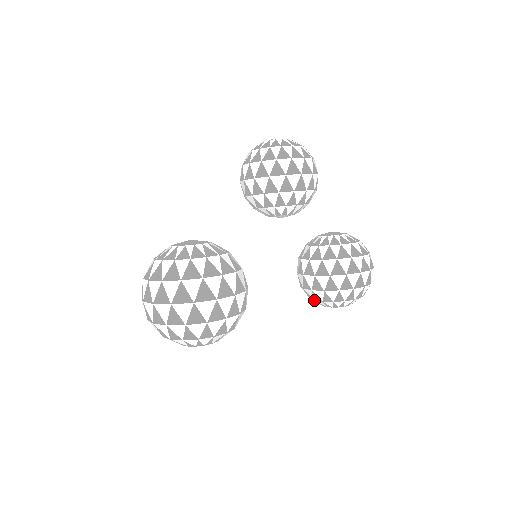
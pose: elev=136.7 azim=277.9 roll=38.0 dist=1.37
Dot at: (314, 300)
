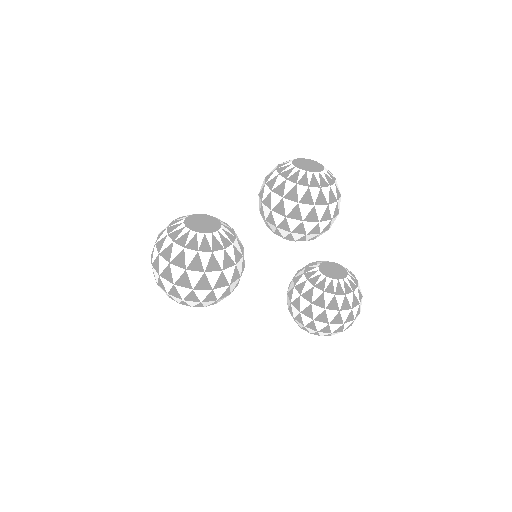
Dot at: occluded
